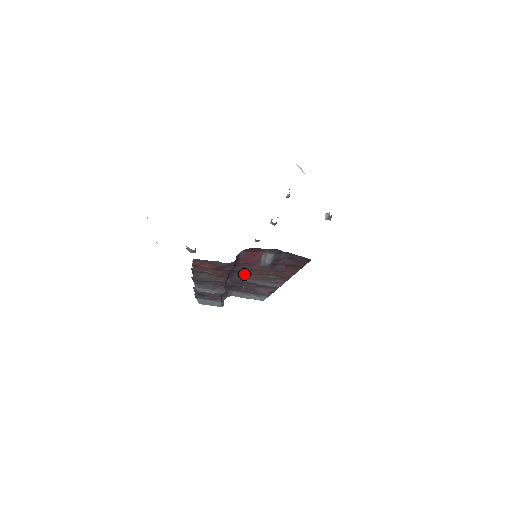
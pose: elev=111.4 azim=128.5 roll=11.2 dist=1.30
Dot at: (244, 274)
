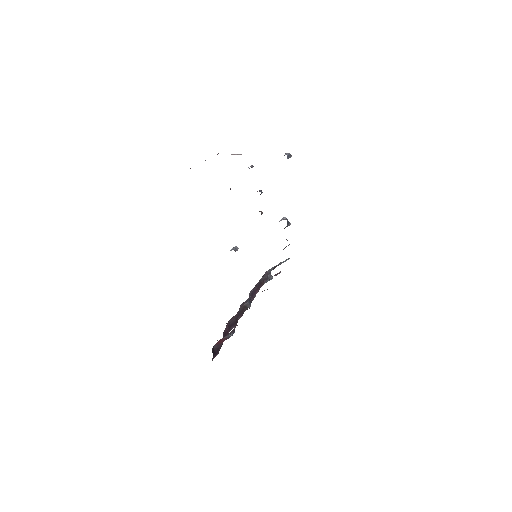
Dot at: occluded
